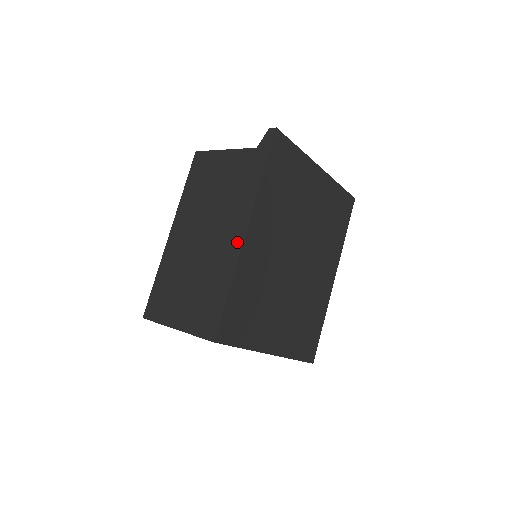
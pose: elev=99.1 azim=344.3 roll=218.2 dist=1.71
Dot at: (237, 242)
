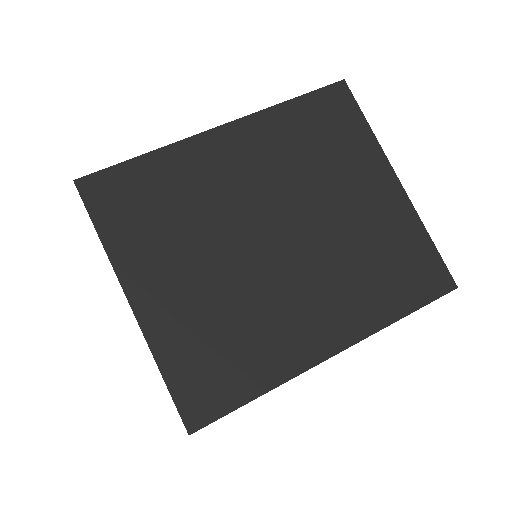
Dot at: occluded
